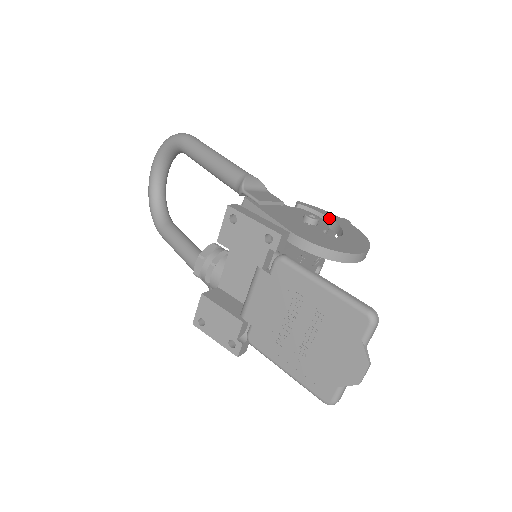
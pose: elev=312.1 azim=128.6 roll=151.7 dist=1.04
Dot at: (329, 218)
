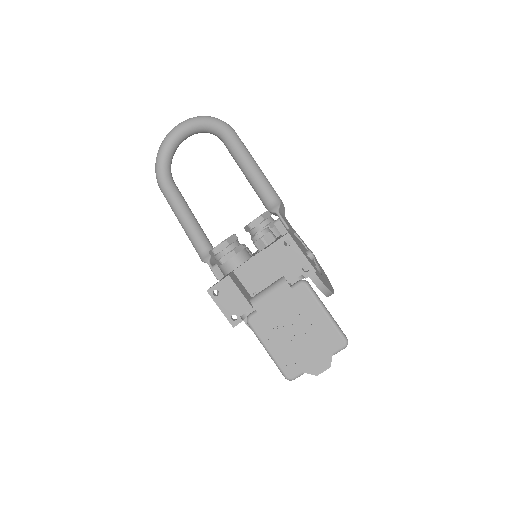
Dot at: occluded
